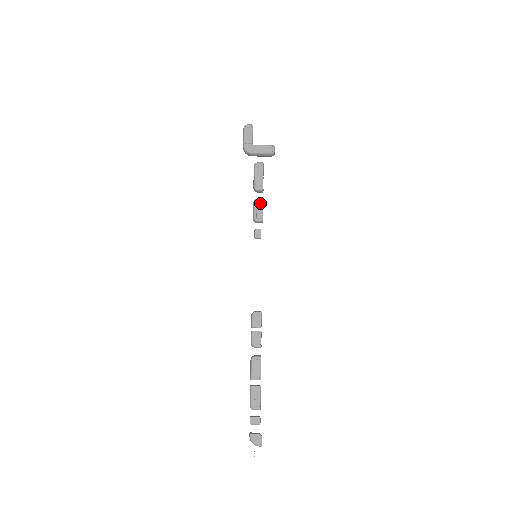
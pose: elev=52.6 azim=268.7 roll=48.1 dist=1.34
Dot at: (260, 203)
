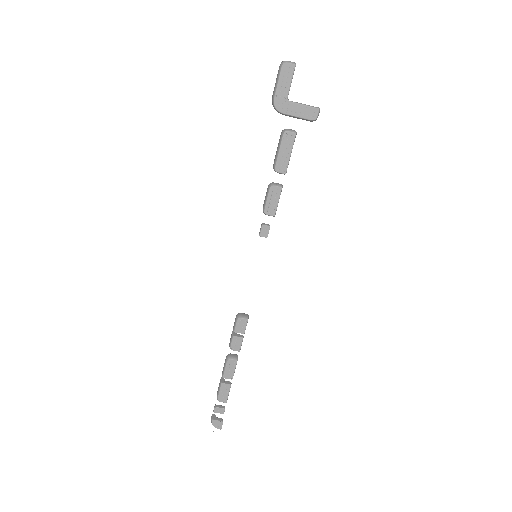
Dot at: (277, 192)
